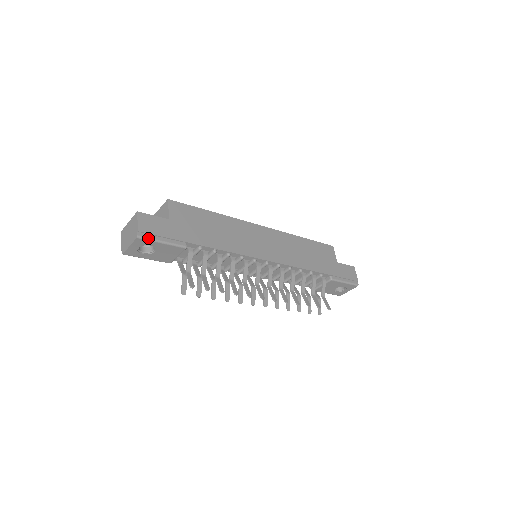
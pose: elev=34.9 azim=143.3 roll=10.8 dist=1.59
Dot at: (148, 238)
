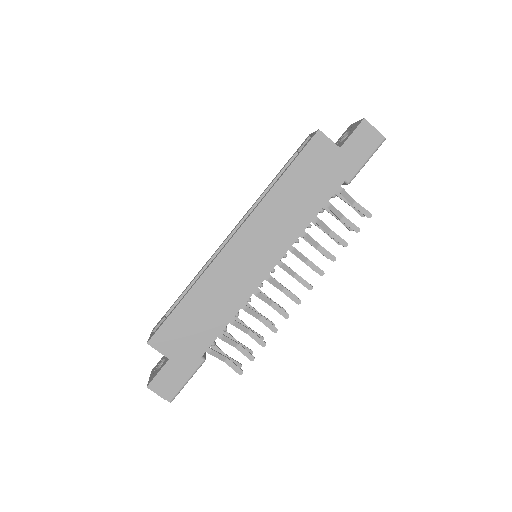
Dot at: (177, 394)
